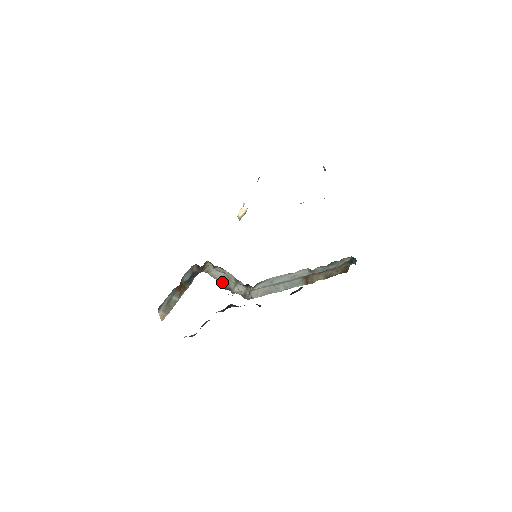
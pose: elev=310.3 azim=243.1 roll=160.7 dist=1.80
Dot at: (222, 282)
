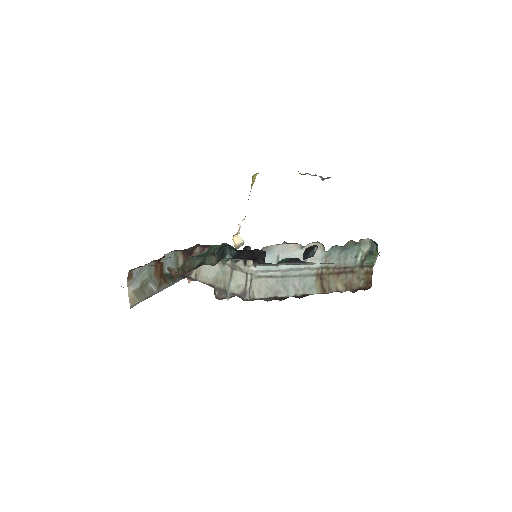
Dot at: (214, 283)
